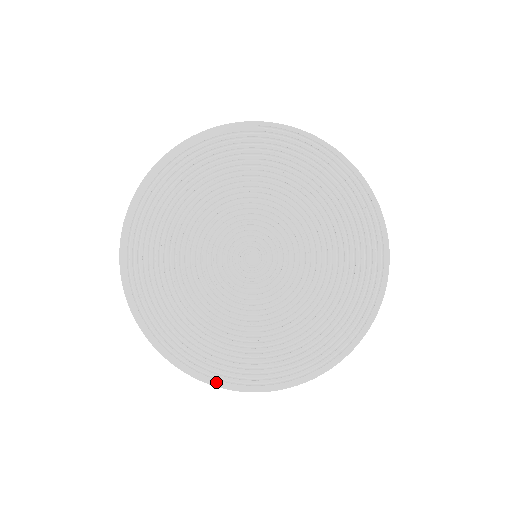
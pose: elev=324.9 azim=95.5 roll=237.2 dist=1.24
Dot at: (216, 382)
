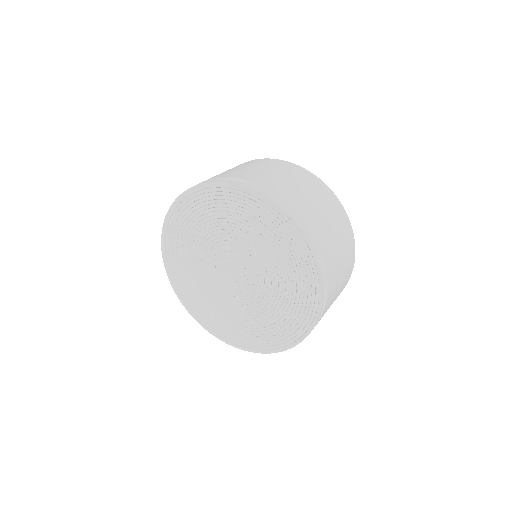
Dot at: (183, 302)
